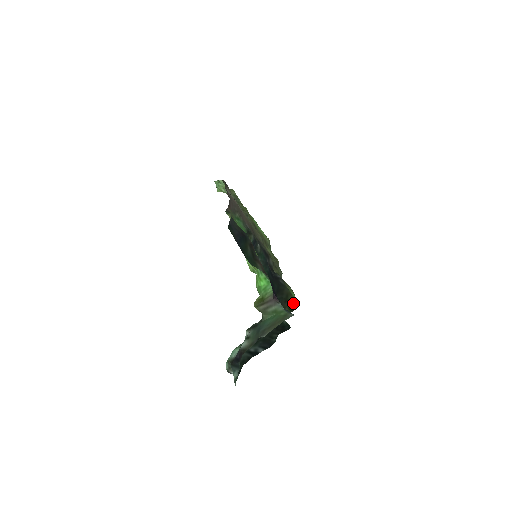
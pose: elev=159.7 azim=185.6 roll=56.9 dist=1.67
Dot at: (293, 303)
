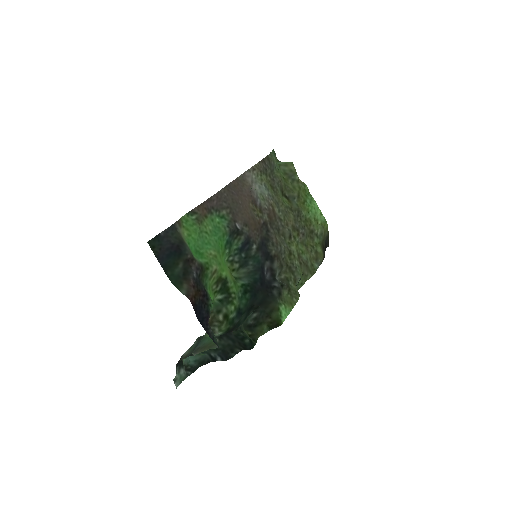
Dot at: (275, 321)
